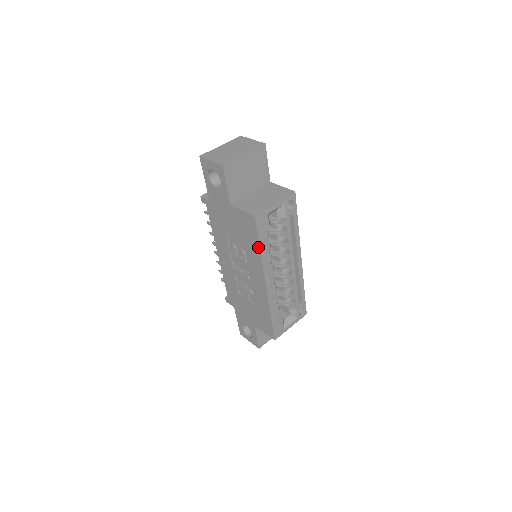
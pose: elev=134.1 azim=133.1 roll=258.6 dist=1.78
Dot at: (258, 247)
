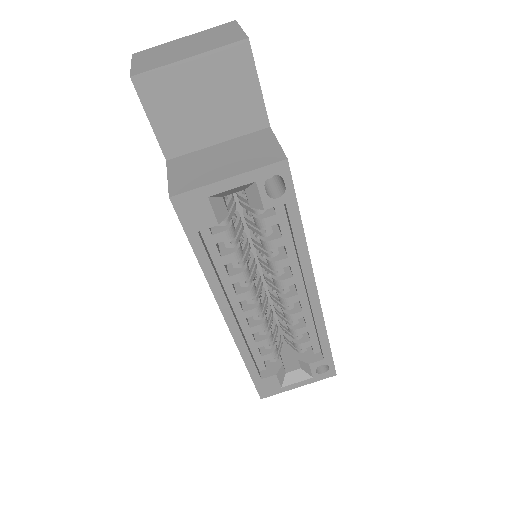
Dot at: (196, 255)
